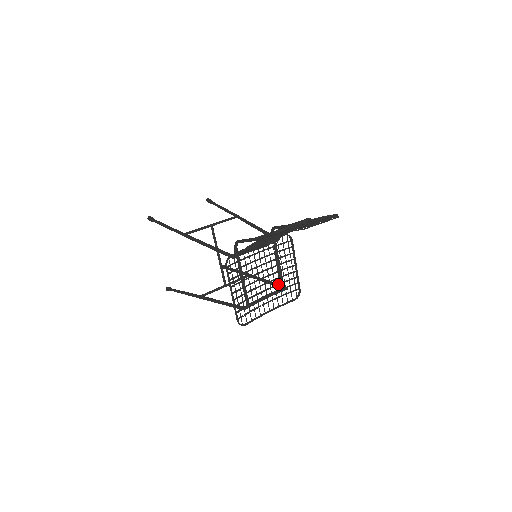
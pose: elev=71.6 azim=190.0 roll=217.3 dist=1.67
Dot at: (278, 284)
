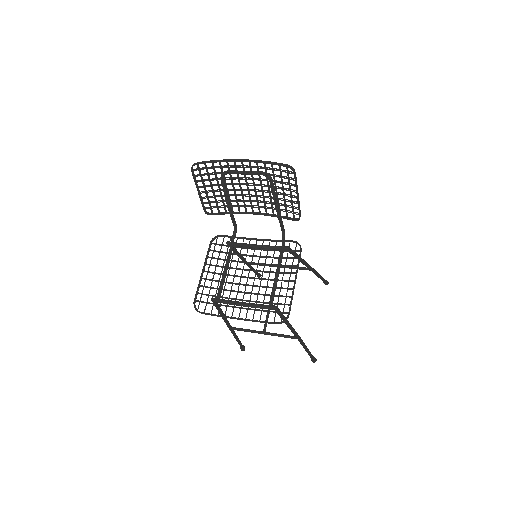
Dot at: occluded
